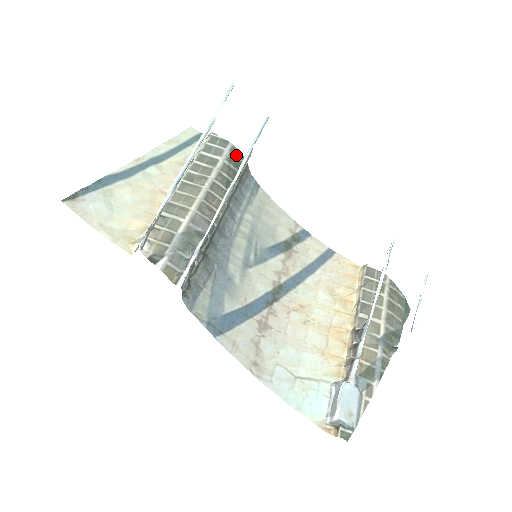
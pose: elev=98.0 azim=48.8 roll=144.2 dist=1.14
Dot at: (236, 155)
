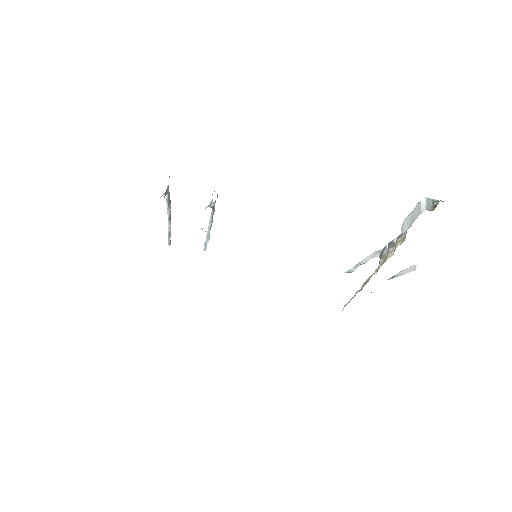
Dot at: occluded
